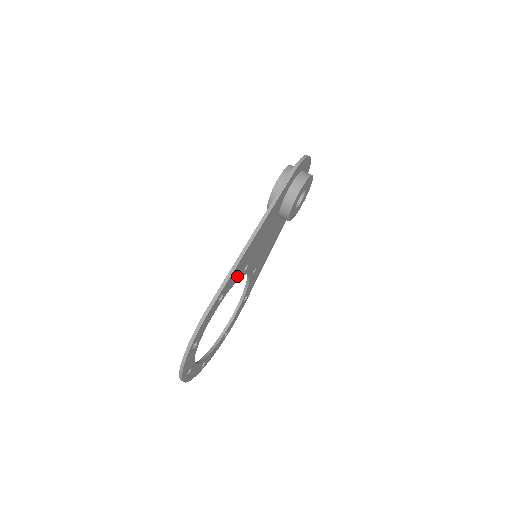
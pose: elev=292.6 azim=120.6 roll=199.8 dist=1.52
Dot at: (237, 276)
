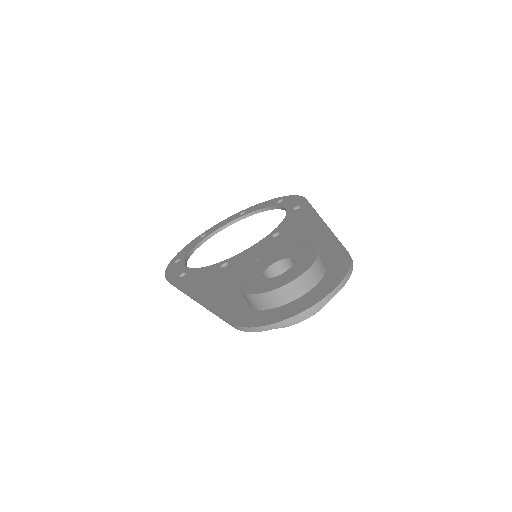
Dot at: occluded
